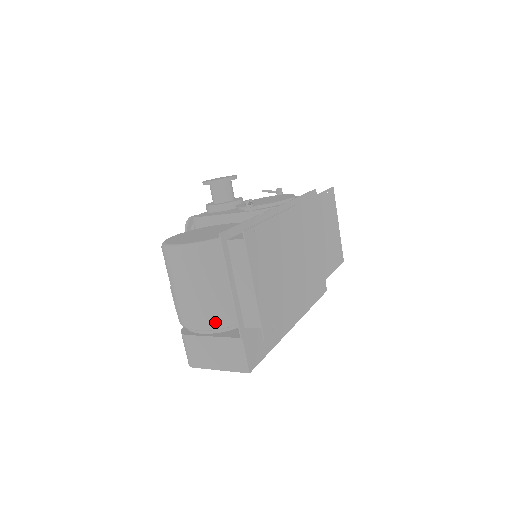
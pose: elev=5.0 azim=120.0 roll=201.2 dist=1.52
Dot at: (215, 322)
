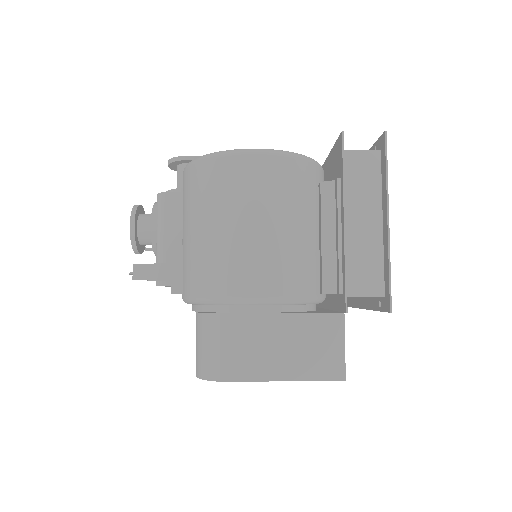
Dot at: (290, 287)
